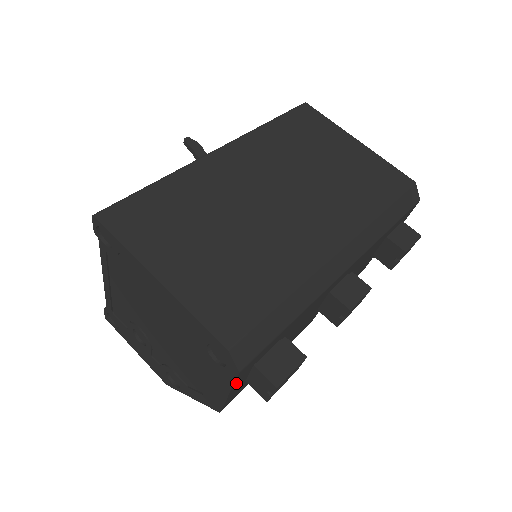
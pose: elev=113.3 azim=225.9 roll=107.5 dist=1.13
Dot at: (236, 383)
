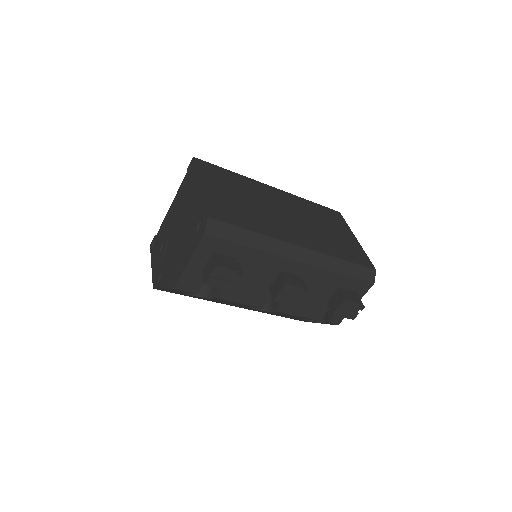
Dot at: (198, 252)
